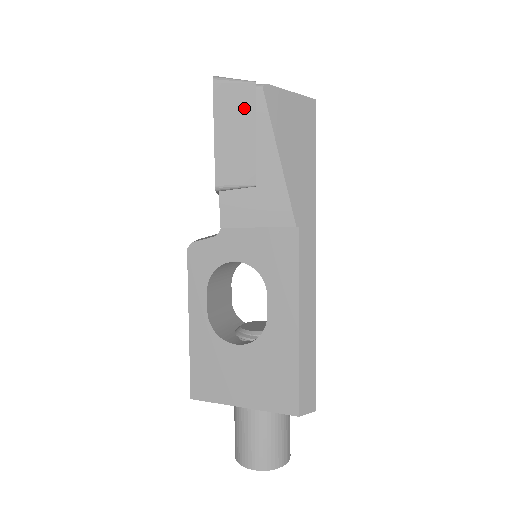
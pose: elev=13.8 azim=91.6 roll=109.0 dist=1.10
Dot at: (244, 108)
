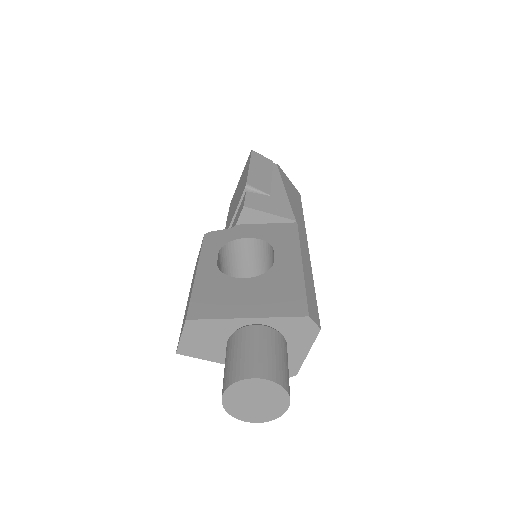
Dot at: (267, 166)
